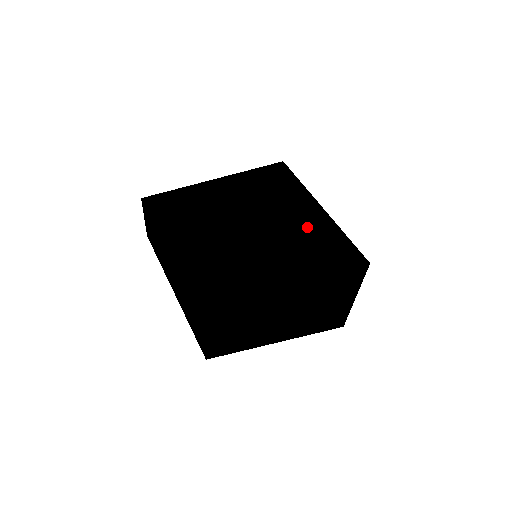
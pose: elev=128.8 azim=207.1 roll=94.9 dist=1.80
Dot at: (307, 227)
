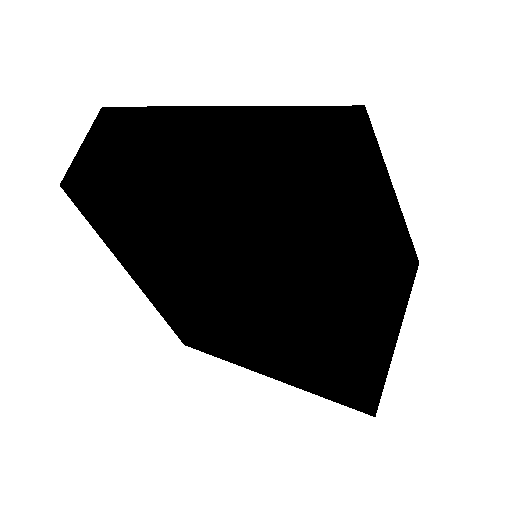
Dot at: occluded
